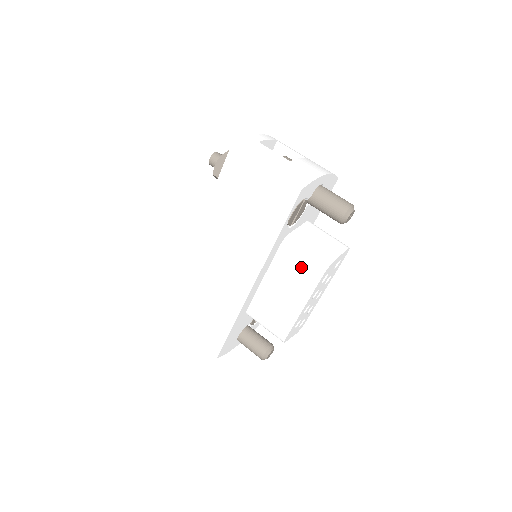
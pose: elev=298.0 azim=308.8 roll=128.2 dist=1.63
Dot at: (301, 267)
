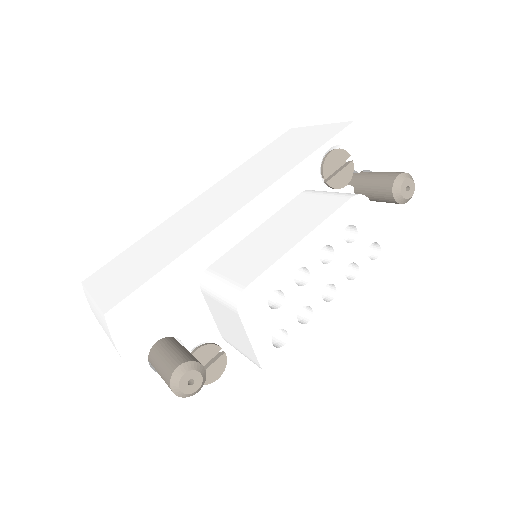
Dot at: (320, 201)
